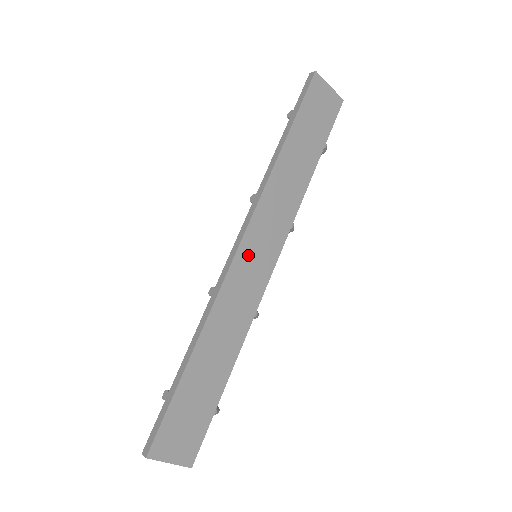
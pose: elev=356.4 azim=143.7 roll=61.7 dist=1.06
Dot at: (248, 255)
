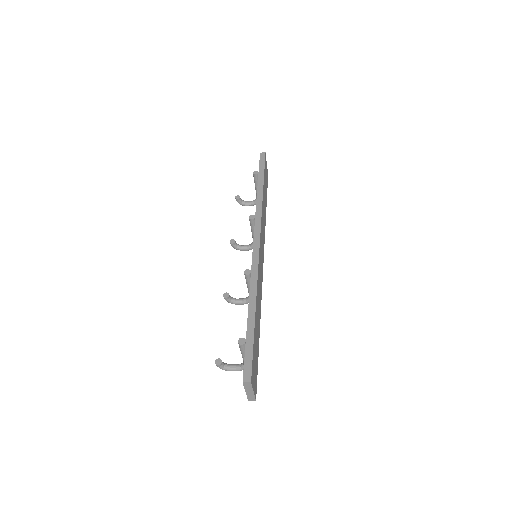
Dot at: occluded
